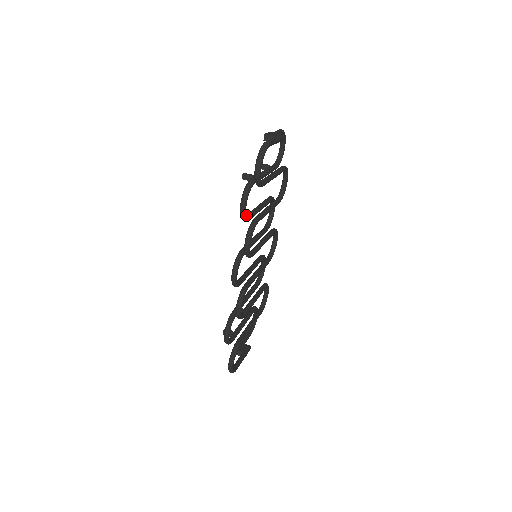
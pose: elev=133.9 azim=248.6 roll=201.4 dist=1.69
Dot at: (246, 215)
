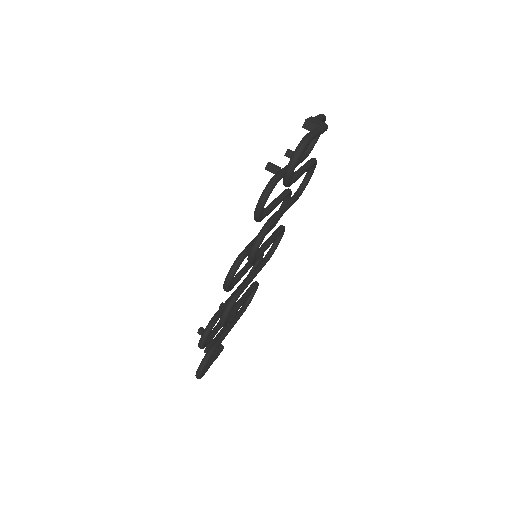
Dot at: occluded
